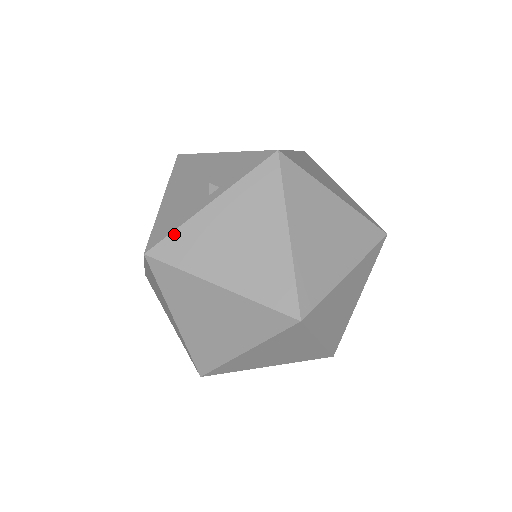
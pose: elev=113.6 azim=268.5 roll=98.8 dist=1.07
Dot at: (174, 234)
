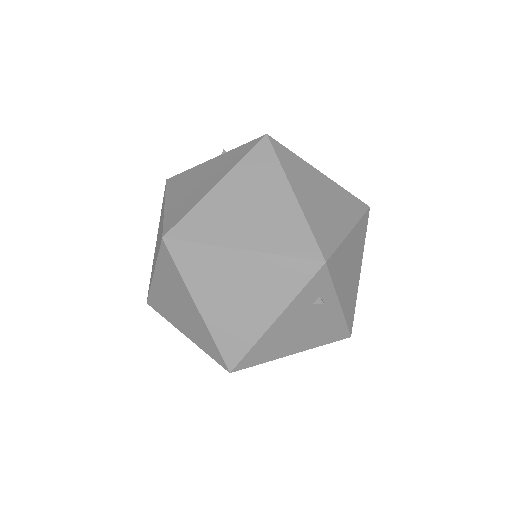
Dot at: (184, 172)
